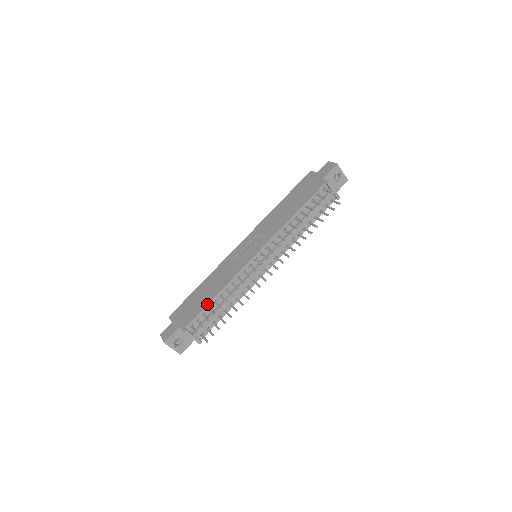
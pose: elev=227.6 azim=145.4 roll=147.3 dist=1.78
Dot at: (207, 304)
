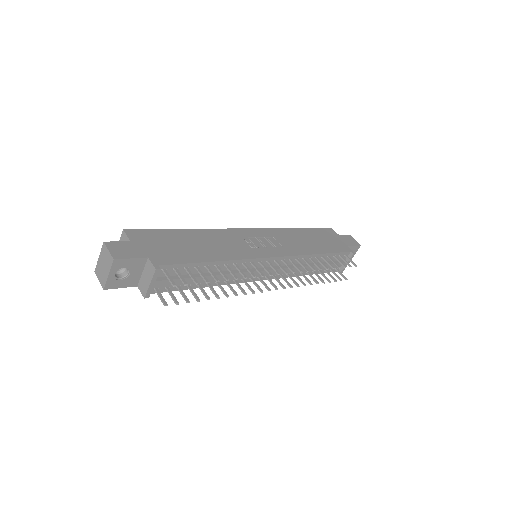
Dot at: (200, 262)
